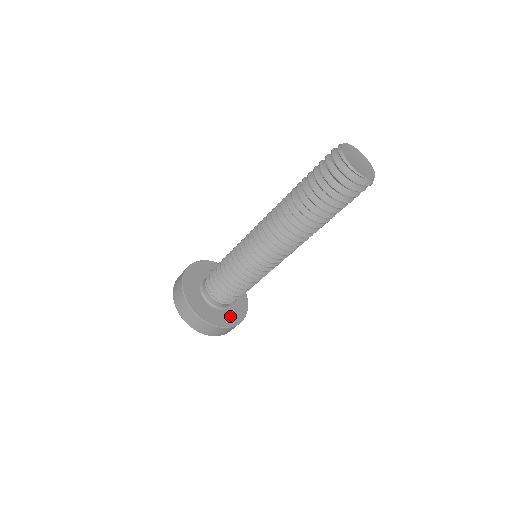
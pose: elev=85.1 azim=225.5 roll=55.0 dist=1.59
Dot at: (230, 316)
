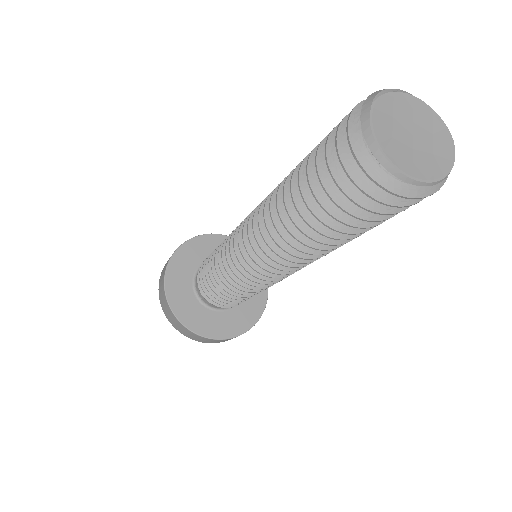
Dot at: (250, 307)
